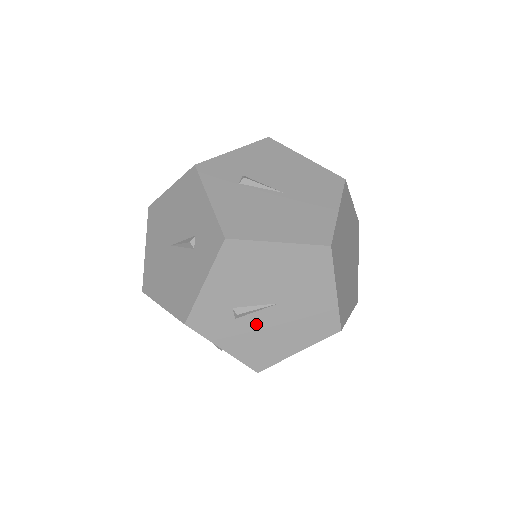
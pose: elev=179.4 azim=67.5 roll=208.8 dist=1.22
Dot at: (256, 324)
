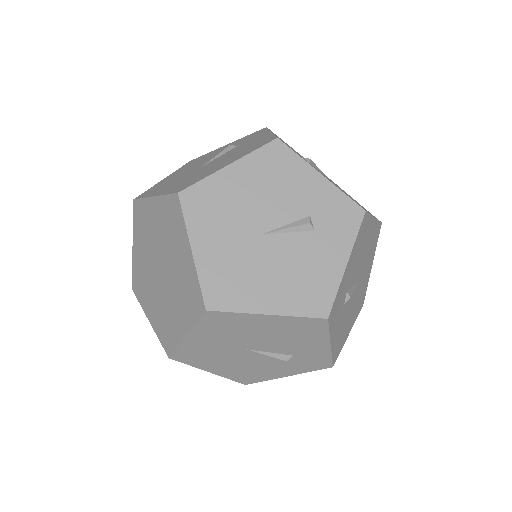
Dot at: occluded
